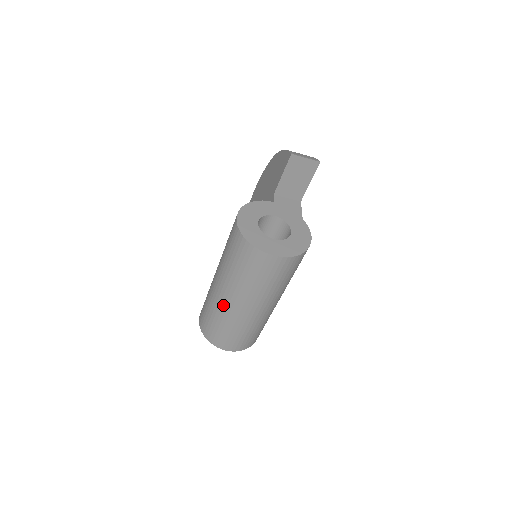
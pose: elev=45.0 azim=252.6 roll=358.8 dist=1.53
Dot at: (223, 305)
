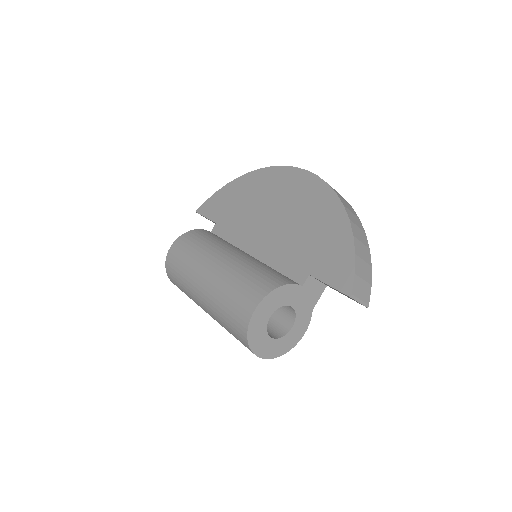
Dot at: (196, 298)
